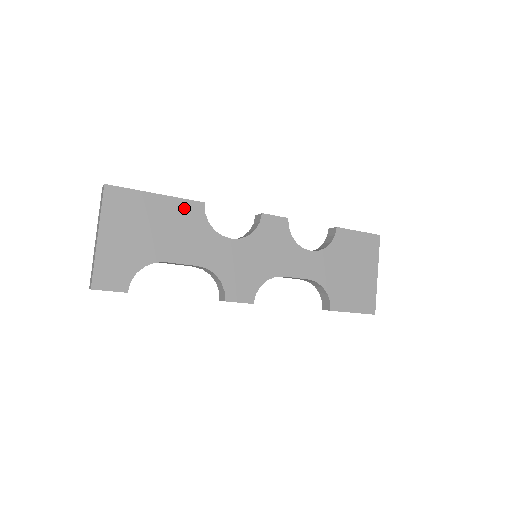
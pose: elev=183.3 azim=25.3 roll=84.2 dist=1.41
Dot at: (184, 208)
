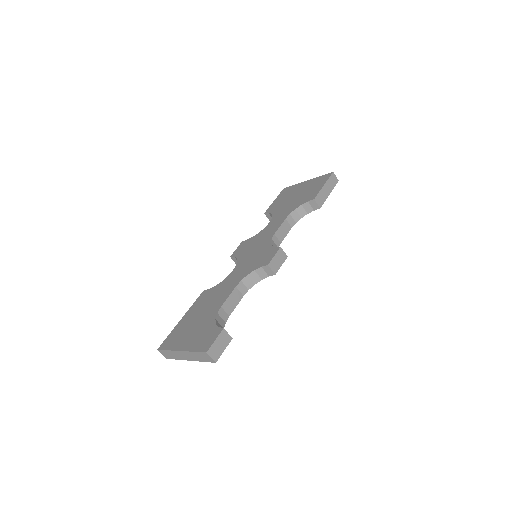
Dot at: (199, 302)
